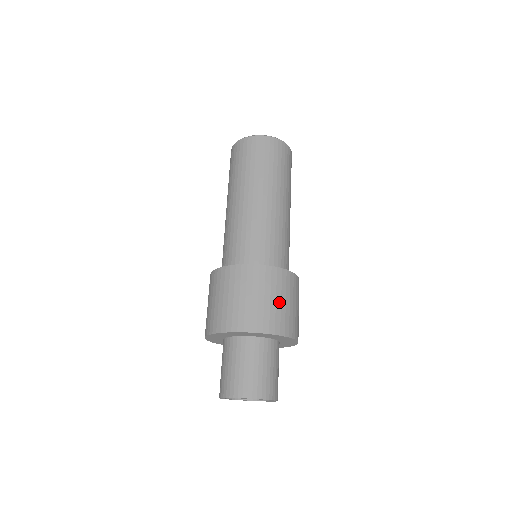
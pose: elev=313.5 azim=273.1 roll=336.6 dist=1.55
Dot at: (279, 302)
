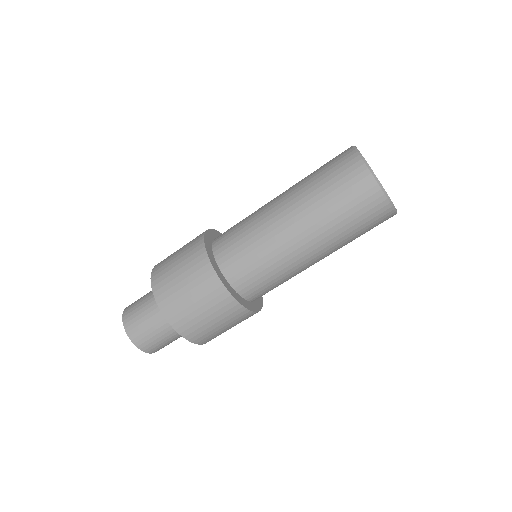
Dot at: (212, 323)
